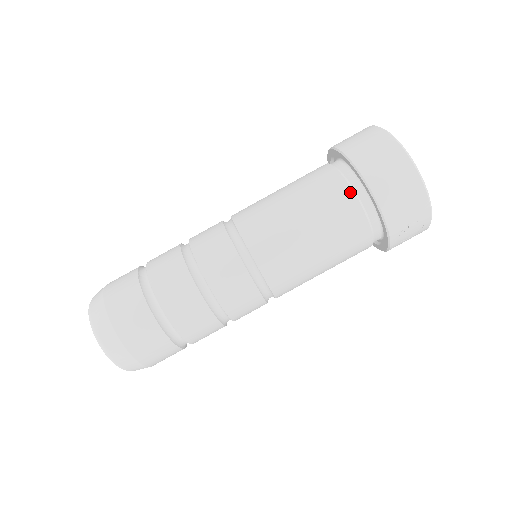
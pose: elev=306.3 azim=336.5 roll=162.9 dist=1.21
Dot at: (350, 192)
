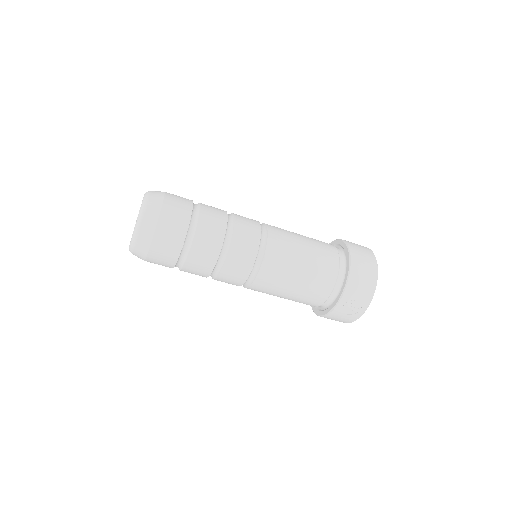
Dot at: (337, 258)
